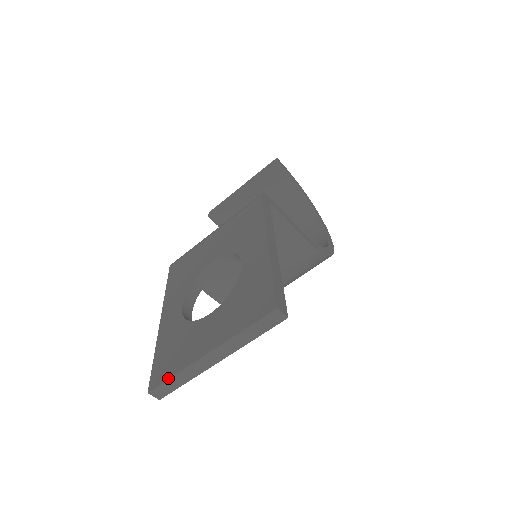
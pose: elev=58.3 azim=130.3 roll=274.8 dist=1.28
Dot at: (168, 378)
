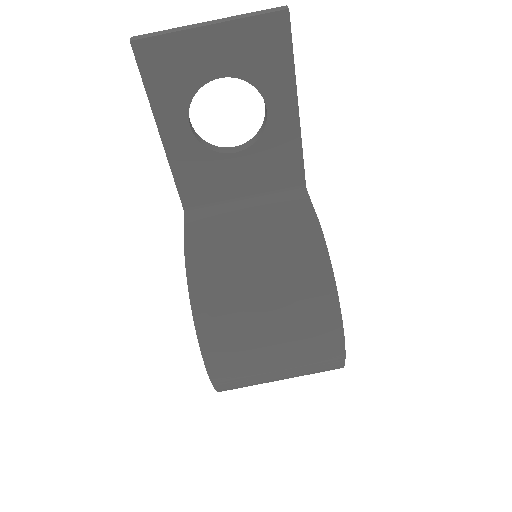
Dot at: (159, 32)
